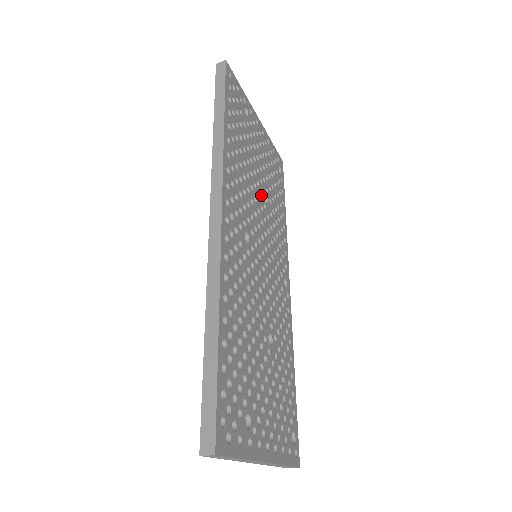
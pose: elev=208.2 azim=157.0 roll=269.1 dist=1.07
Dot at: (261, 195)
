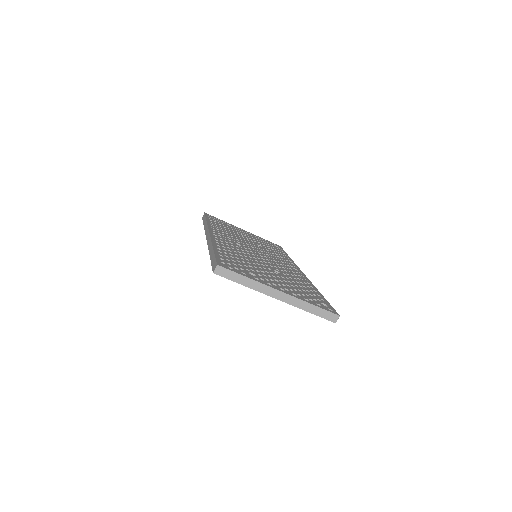
Dot at: occluded
